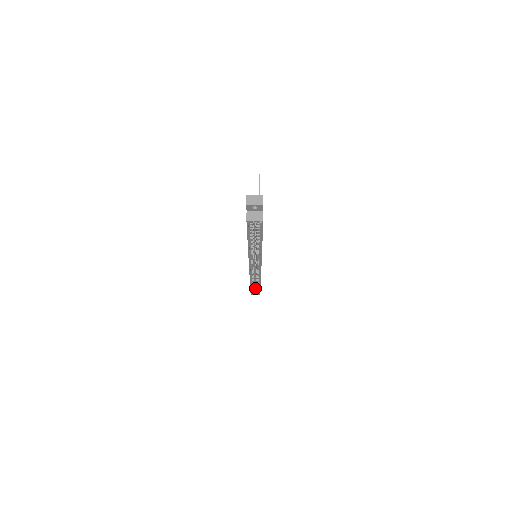
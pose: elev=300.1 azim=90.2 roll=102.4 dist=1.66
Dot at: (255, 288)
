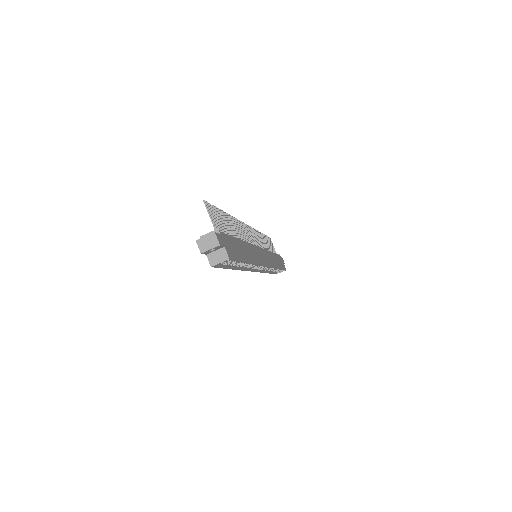
Dot at: occluded
